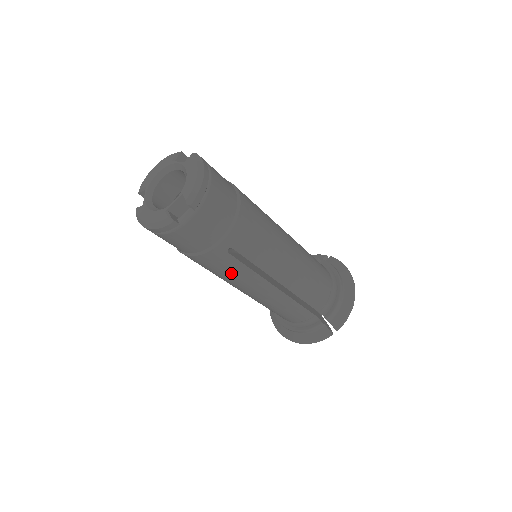
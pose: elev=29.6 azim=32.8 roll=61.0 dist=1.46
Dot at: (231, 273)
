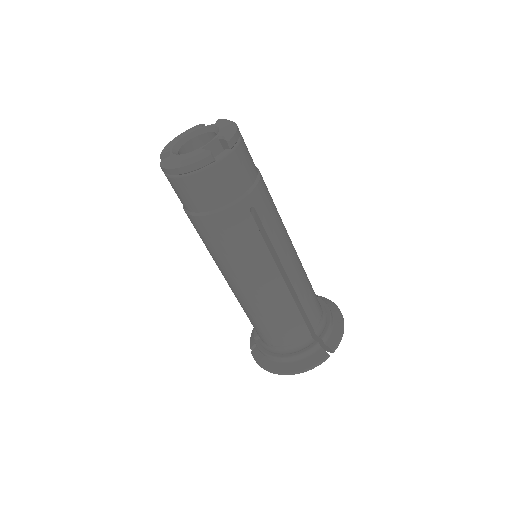
Dot at: (246, 245)
